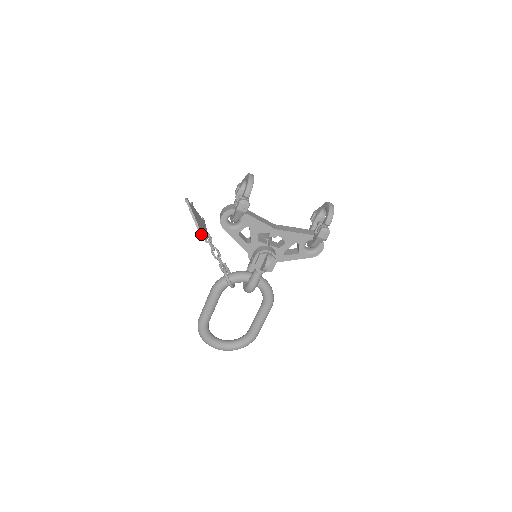
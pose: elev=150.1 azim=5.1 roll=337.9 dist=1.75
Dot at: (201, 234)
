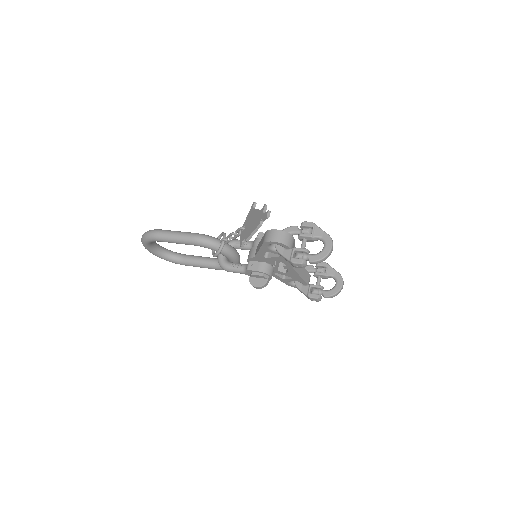
Dot at: (244, 240)
